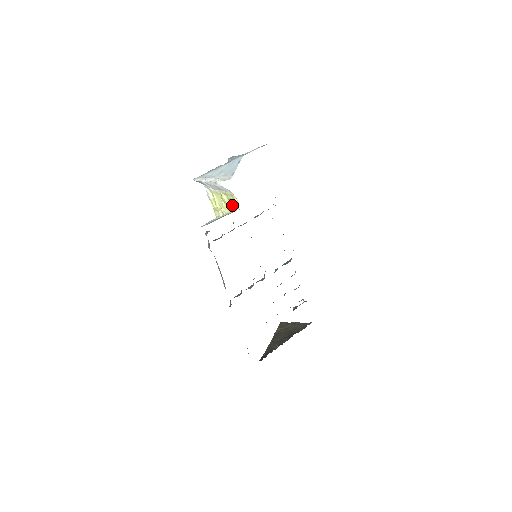
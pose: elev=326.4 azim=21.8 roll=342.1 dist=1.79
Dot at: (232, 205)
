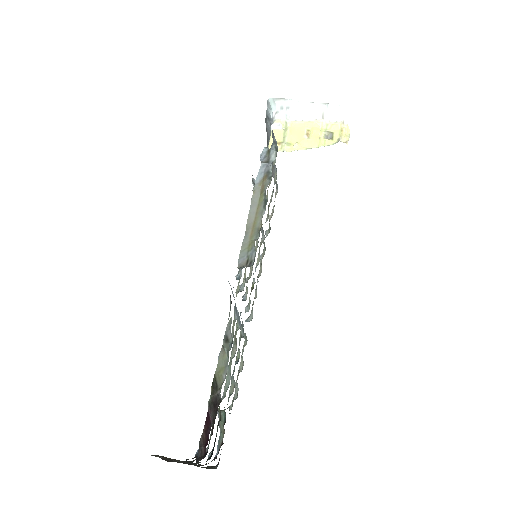
Dot at: (330, 139)
